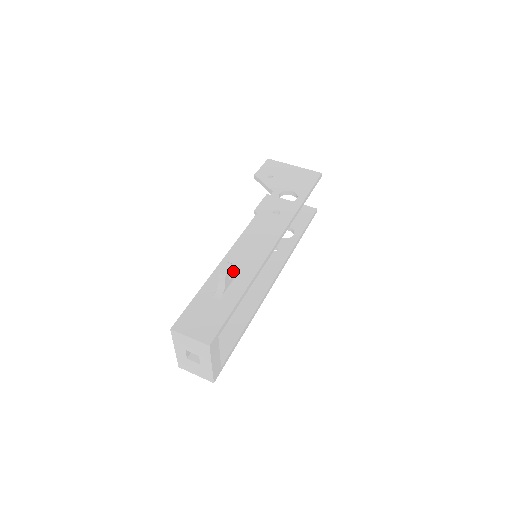
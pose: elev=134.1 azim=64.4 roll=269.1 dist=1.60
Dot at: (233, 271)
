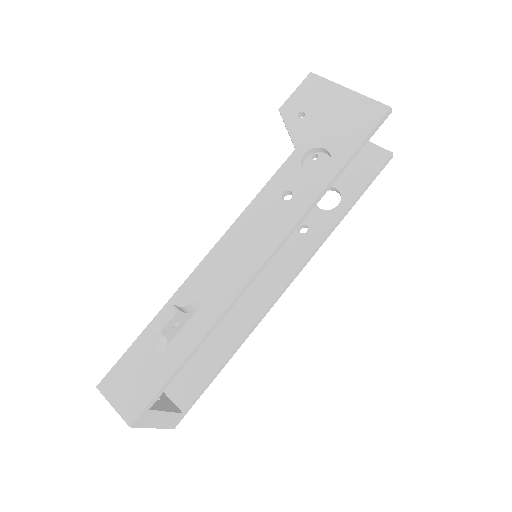
Dot at: (181, 316)
